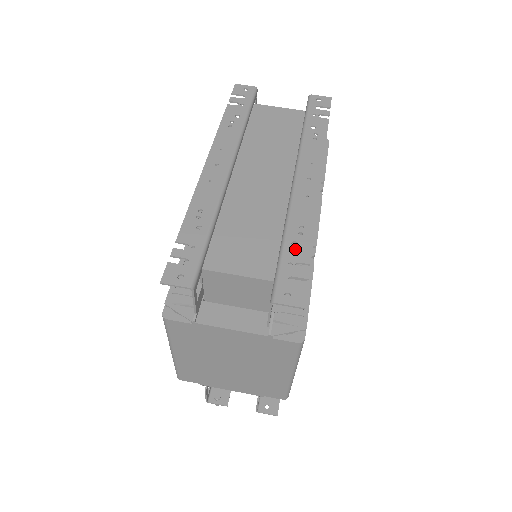
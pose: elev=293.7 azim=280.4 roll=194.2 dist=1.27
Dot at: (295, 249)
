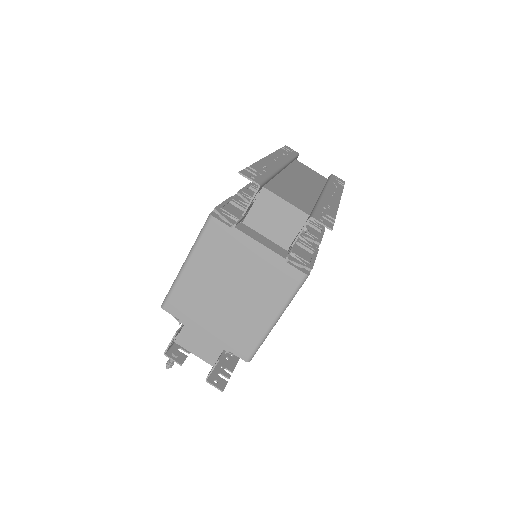
Dot at: (325, 210)
